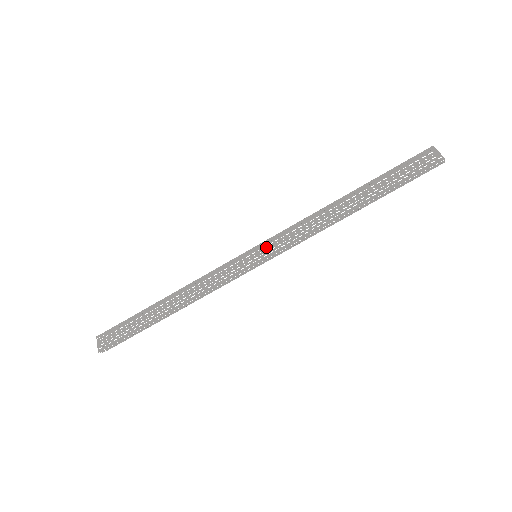
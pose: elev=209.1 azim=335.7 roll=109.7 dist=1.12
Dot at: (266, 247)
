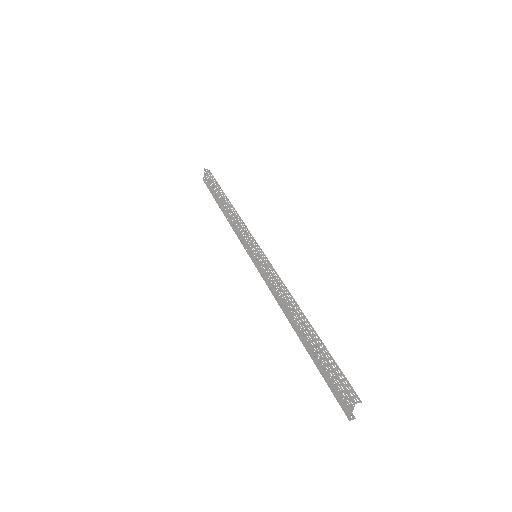
Dot at: (259, 262)
